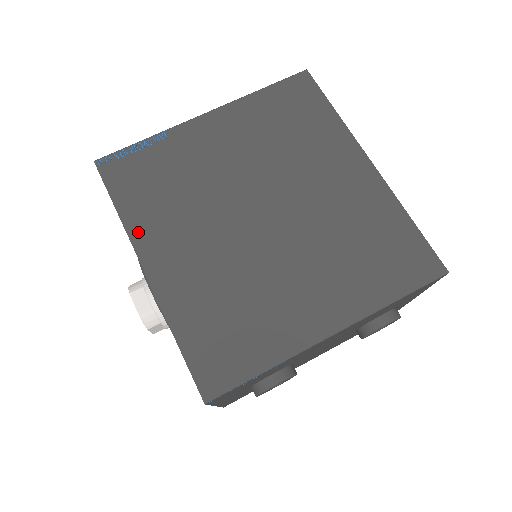
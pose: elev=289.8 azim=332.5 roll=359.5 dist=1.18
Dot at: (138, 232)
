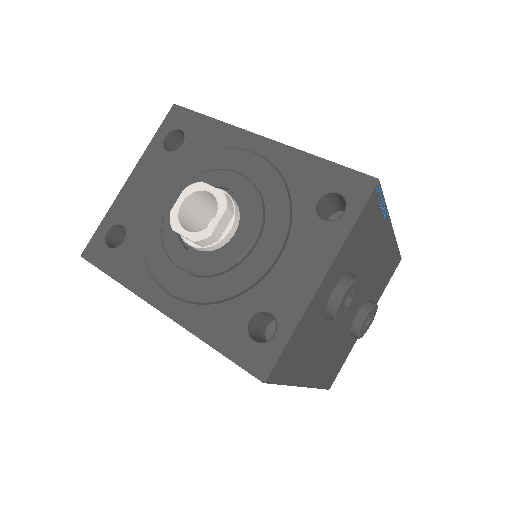
Dot at: occluded
